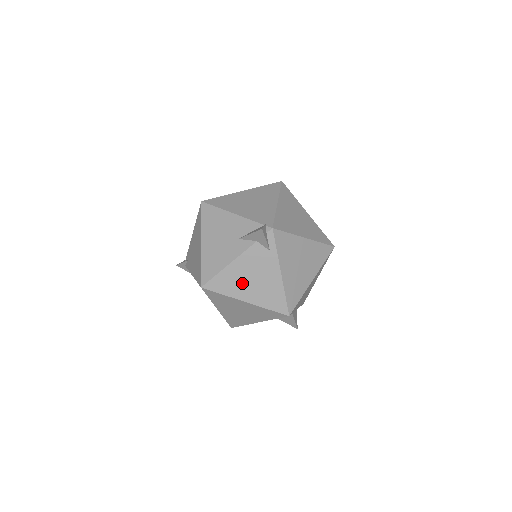
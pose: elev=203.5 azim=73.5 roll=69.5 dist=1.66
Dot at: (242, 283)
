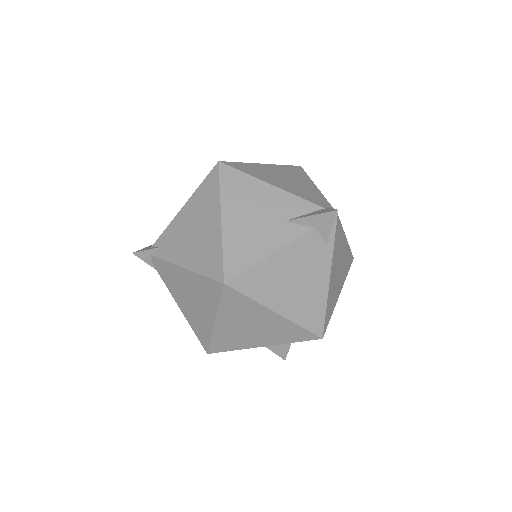
Dot at: (280, 285)
